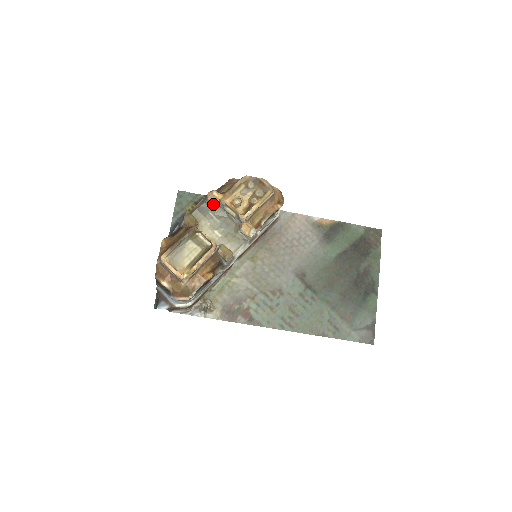
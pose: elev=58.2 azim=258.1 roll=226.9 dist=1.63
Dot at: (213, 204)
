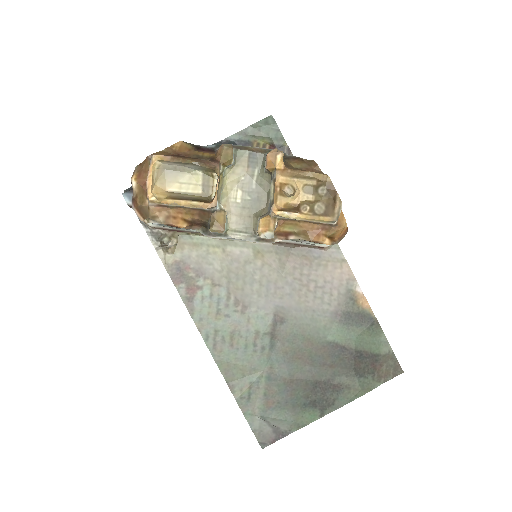
Dot at: (266, 165)
